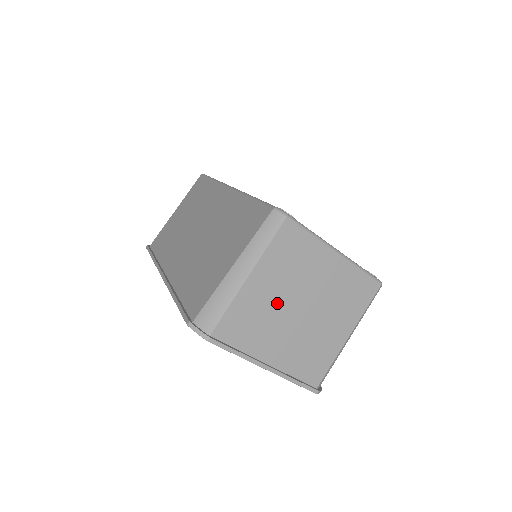
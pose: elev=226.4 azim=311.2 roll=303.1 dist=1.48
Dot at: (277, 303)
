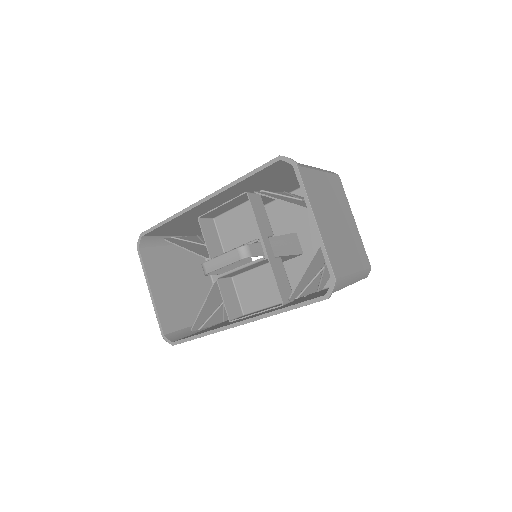
Dot at: (327, 200)
